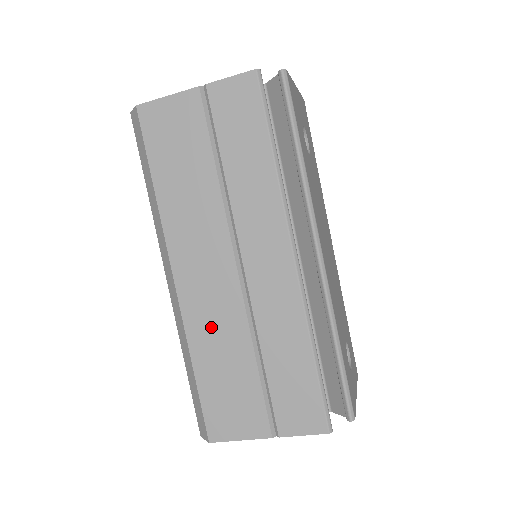
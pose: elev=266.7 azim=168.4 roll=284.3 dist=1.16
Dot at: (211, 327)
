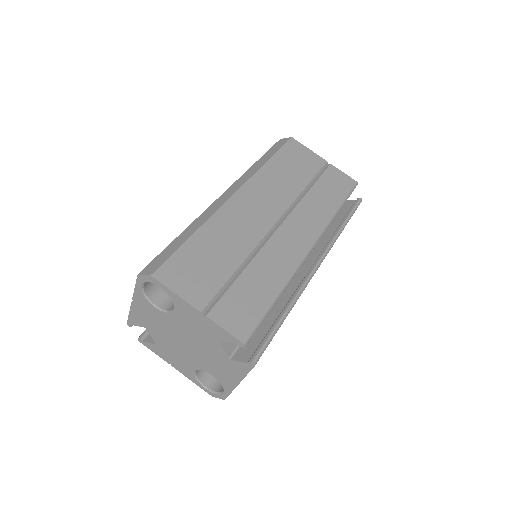
Dot at: (230, 229)
